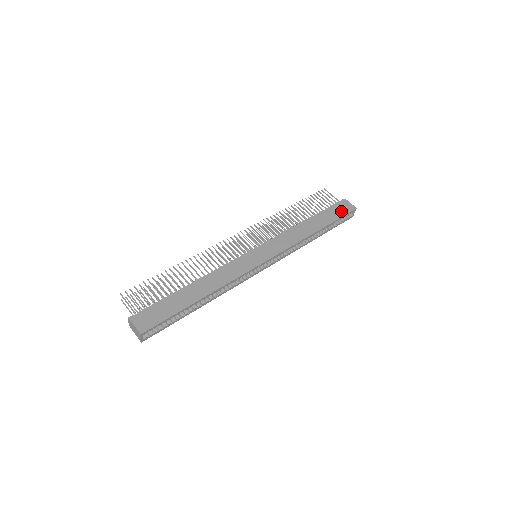
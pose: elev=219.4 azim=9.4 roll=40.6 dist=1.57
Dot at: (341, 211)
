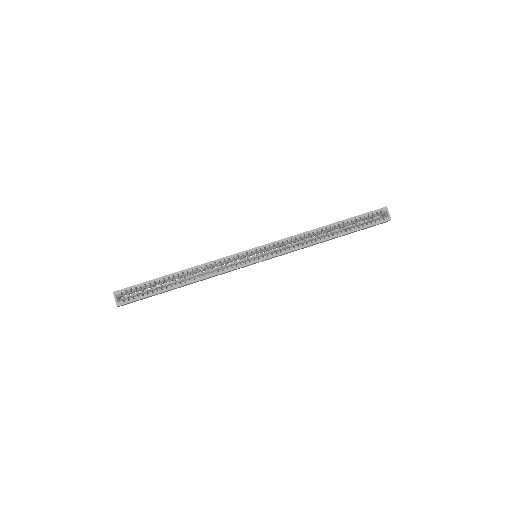
Dot at: occluded
